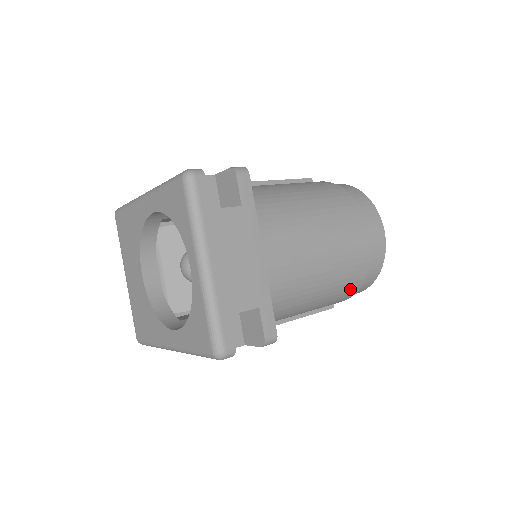
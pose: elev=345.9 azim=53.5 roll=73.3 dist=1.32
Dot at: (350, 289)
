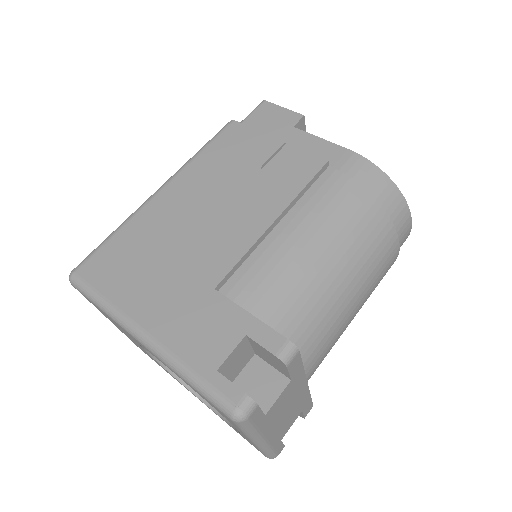
Dot at: occluded
